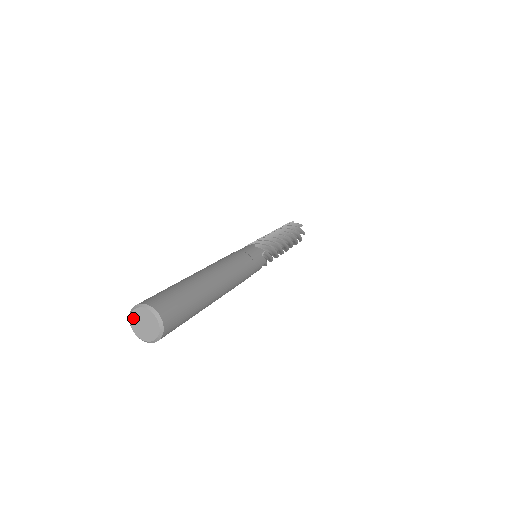
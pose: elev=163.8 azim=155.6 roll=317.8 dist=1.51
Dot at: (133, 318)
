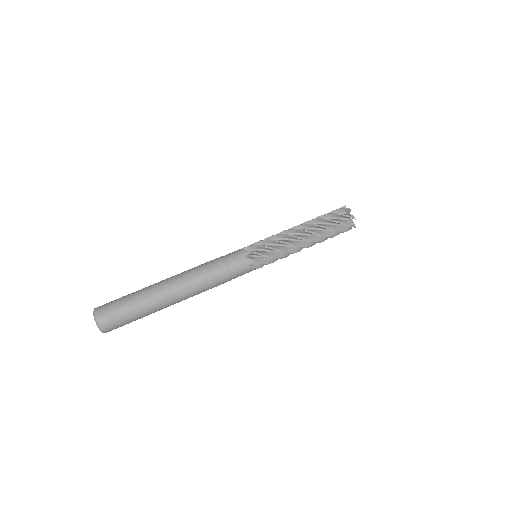
Dot at: (94, 316)
